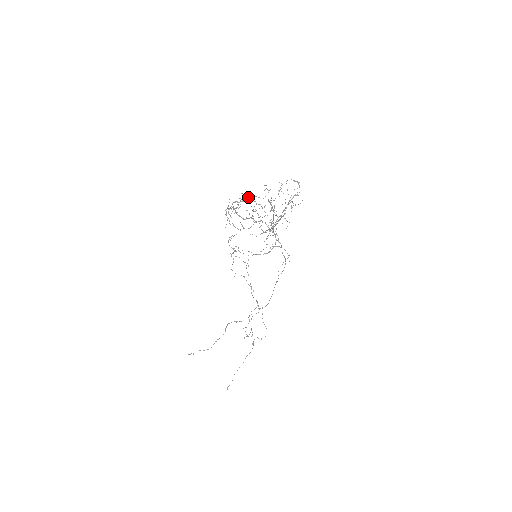
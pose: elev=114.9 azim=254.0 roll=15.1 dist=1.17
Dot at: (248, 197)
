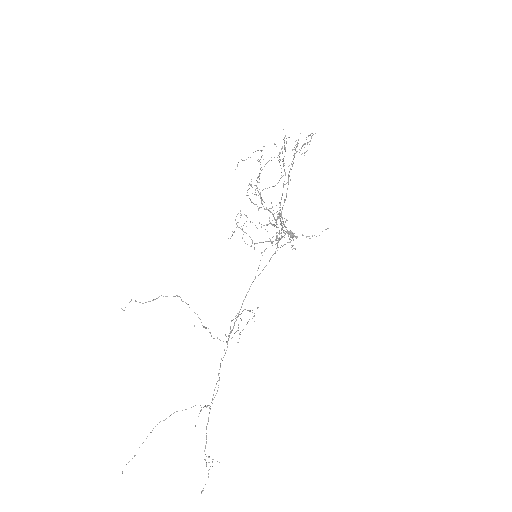
Dot at: (290, 234)
